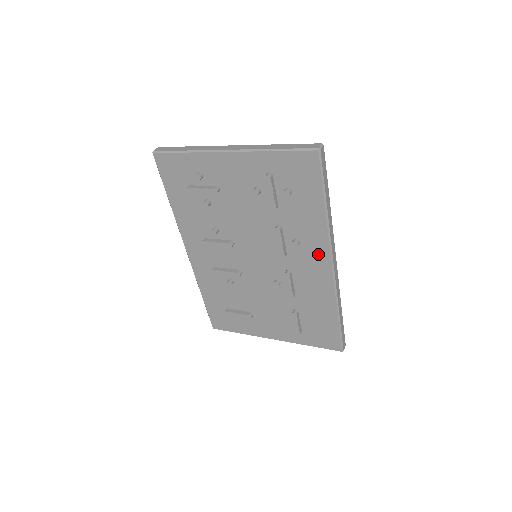
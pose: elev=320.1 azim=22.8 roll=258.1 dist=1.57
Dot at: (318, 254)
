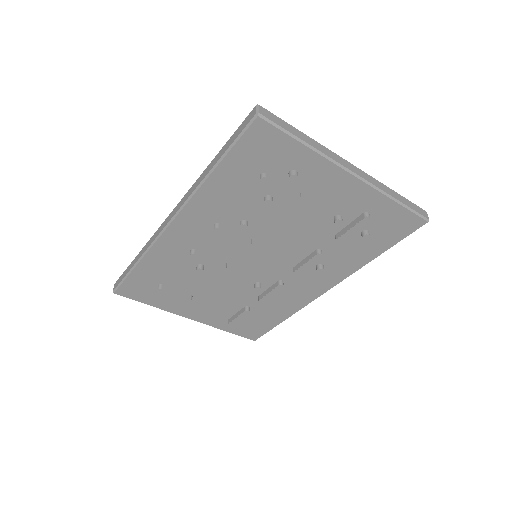
Dot at: (327, 280)
